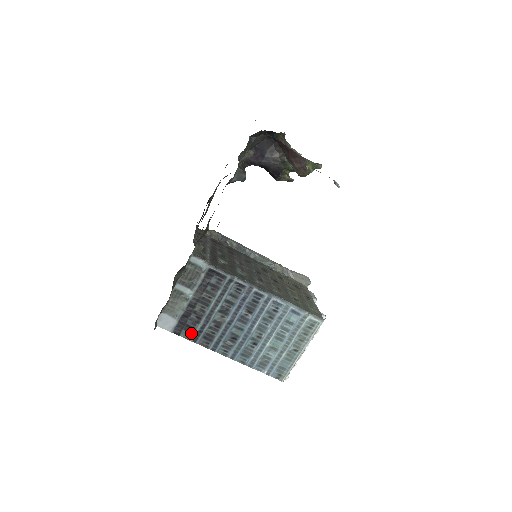
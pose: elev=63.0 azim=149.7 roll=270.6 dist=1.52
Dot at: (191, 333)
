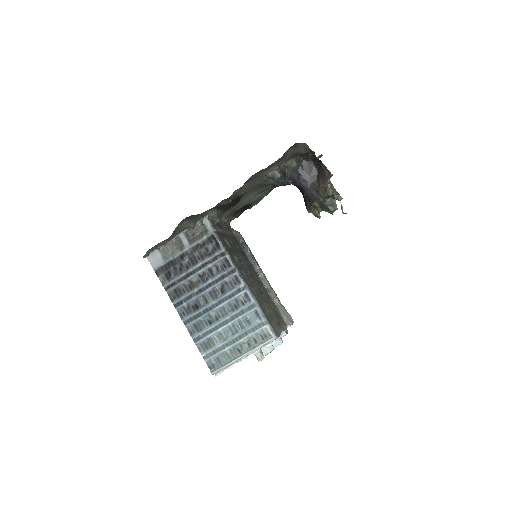
Dot at: (168, 280)
